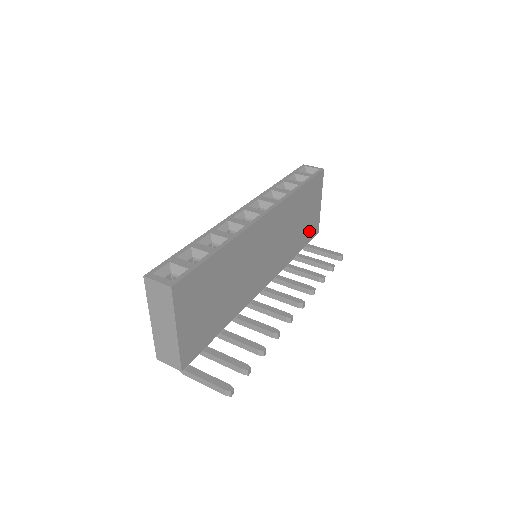
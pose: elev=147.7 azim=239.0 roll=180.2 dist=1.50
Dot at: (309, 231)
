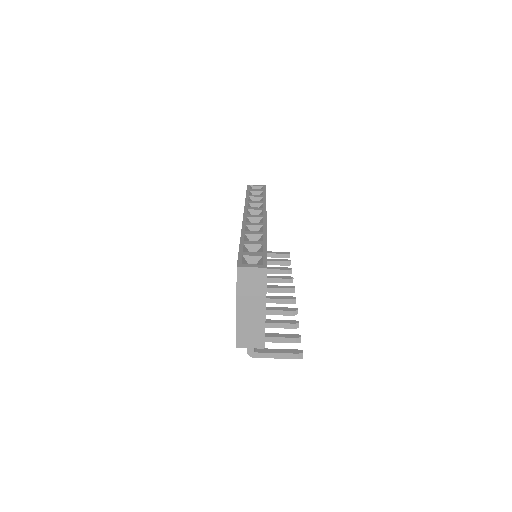
Dot at: occluded
